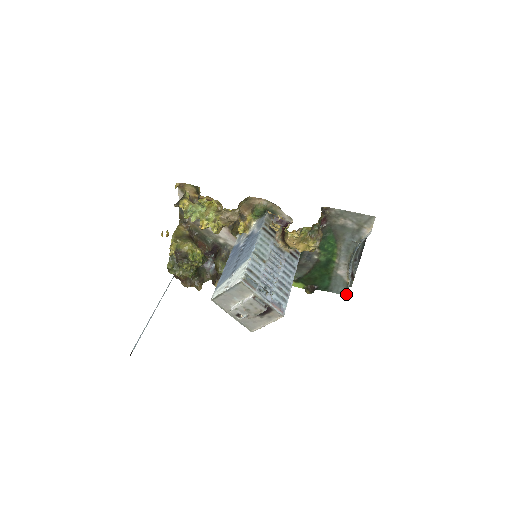
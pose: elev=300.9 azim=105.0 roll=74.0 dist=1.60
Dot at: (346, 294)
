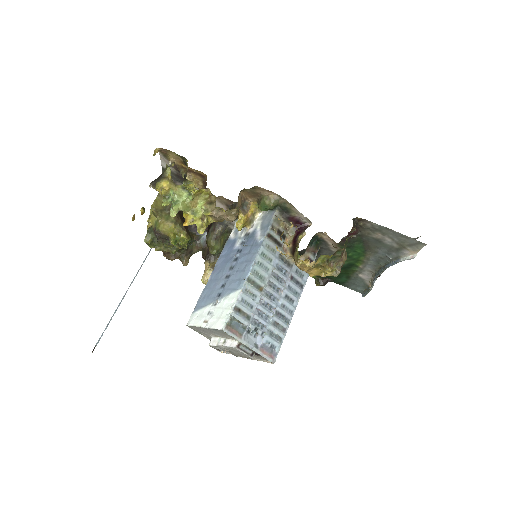
Dot at: (364, 295)
